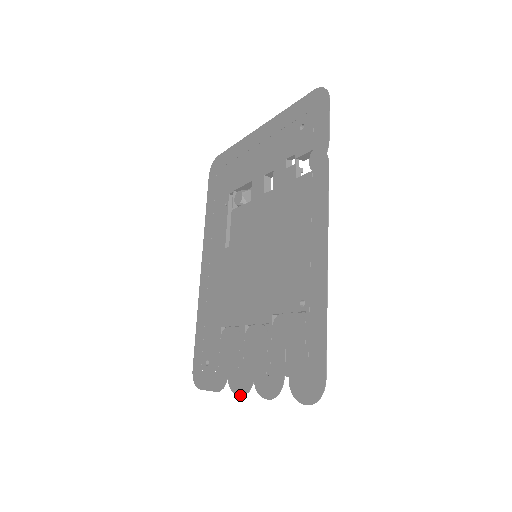
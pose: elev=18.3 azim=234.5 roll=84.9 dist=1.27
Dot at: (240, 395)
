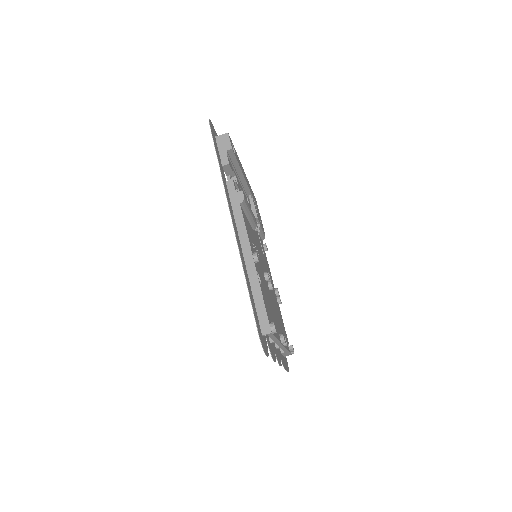
Dot at: occluded
